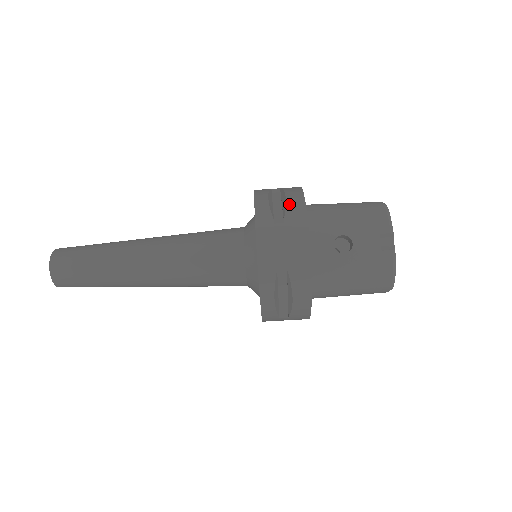
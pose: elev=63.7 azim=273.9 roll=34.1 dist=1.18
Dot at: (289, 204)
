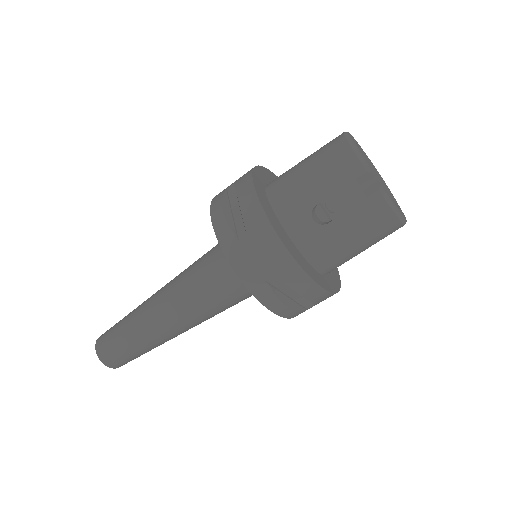
Dot at: (243, 209)
